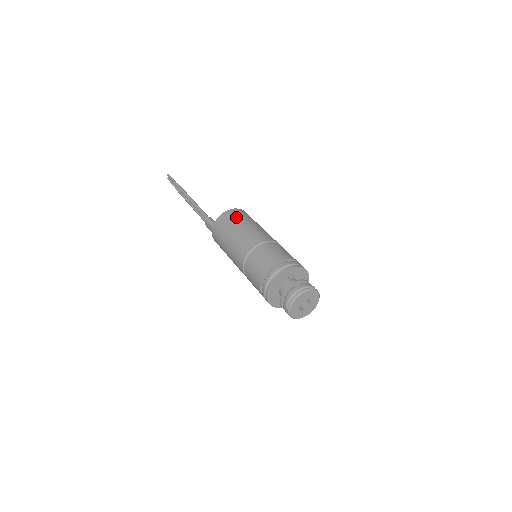
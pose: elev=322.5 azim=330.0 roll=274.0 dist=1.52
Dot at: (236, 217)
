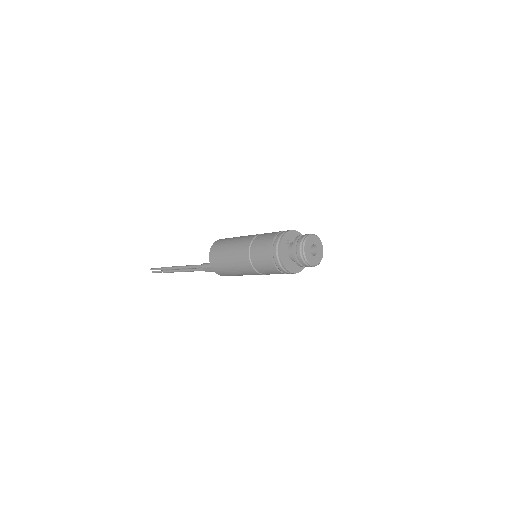
Dot at: (221, 244)
